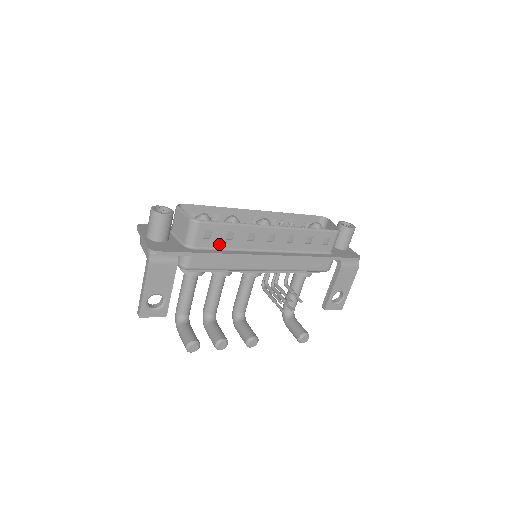
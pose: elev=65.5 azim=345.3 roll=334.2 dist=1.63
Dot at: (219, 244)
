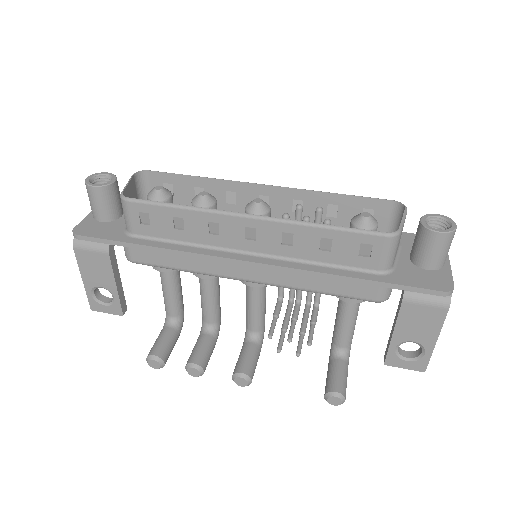
Dot at: (167, 234)
